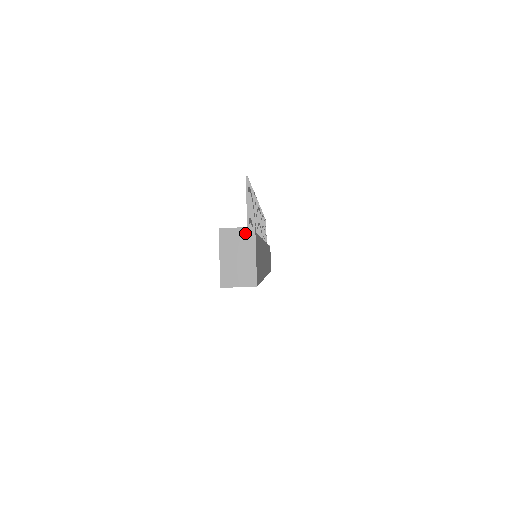
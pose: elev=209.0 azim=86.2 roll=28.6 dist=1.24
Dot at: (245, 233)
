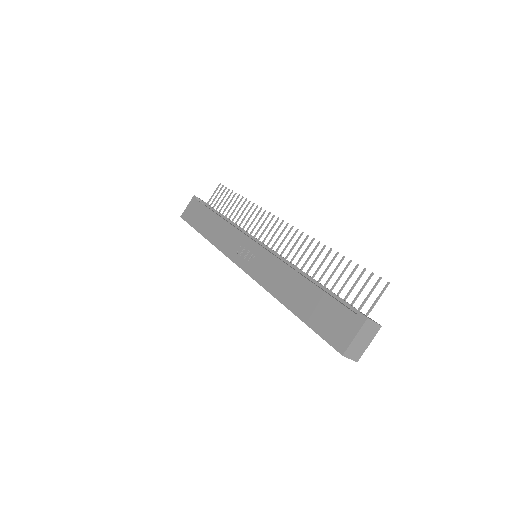
Dot at: (376, 327)
